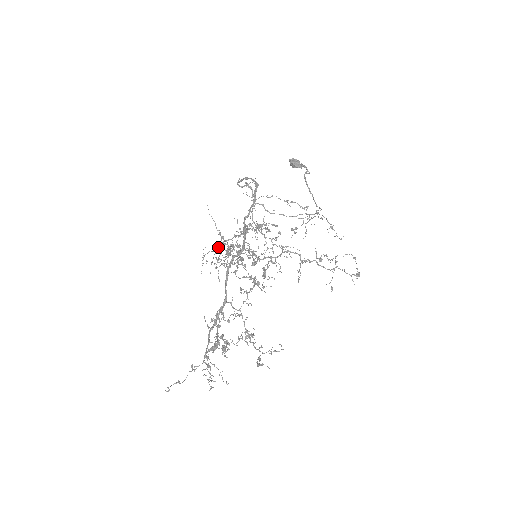
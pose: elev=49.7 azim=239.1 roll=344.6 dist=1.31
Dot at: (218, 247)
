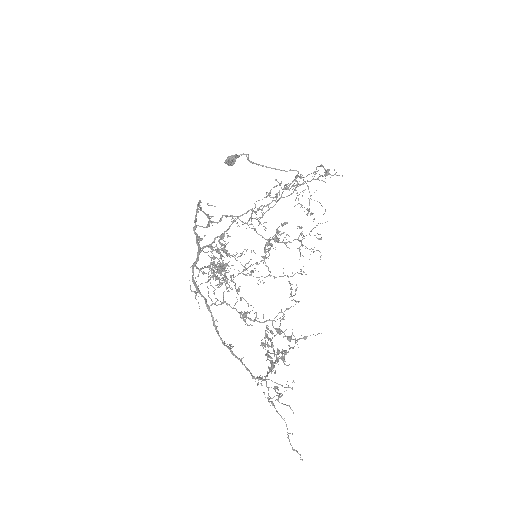
Dot at: (213, 278)
